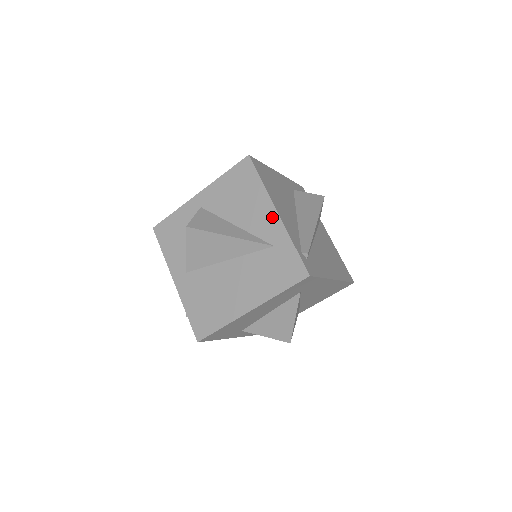
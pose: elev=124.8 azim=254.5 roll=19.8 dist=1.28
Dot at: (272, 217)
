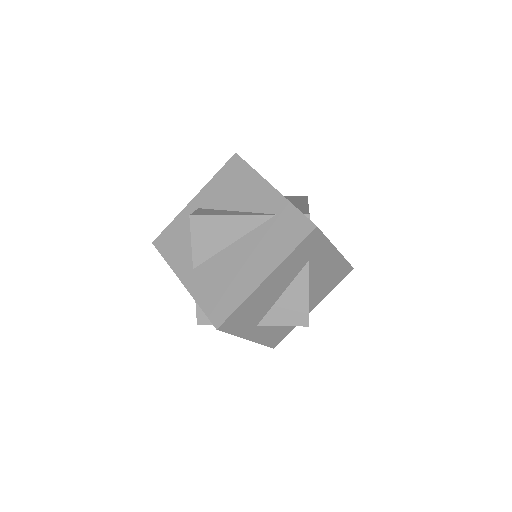
Dot at: (269, 192)
